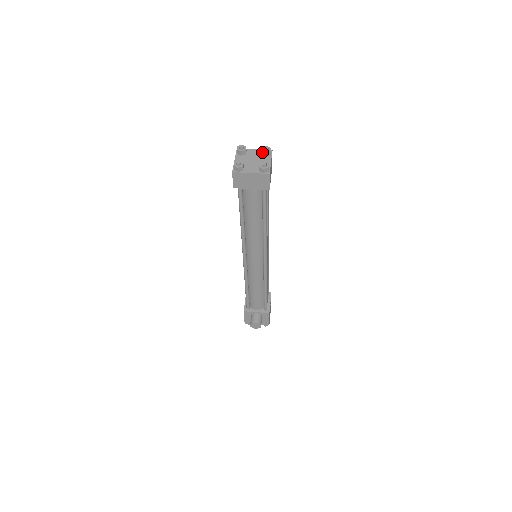
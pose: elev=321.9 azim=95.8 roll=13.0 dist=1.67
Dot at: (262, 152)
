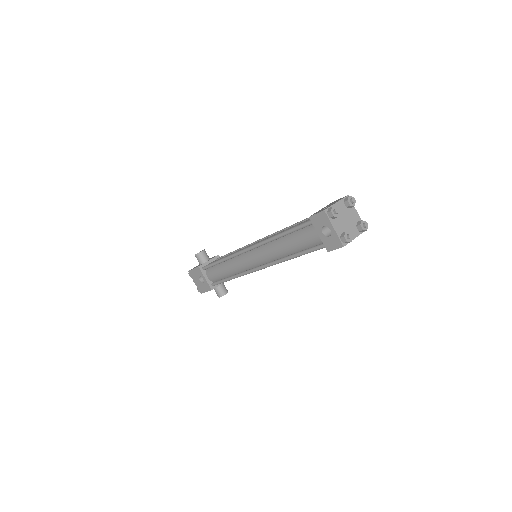
Dot at: (350, 206)
